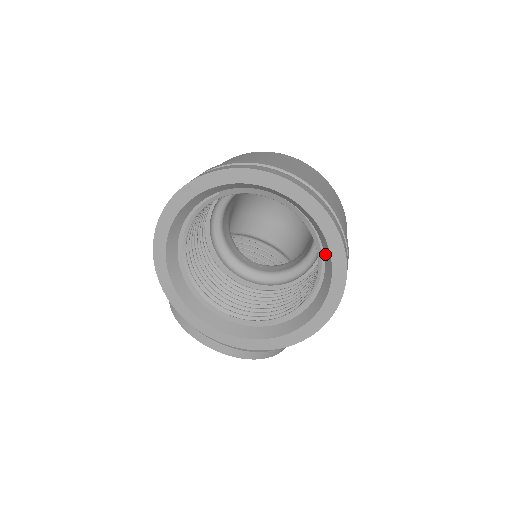
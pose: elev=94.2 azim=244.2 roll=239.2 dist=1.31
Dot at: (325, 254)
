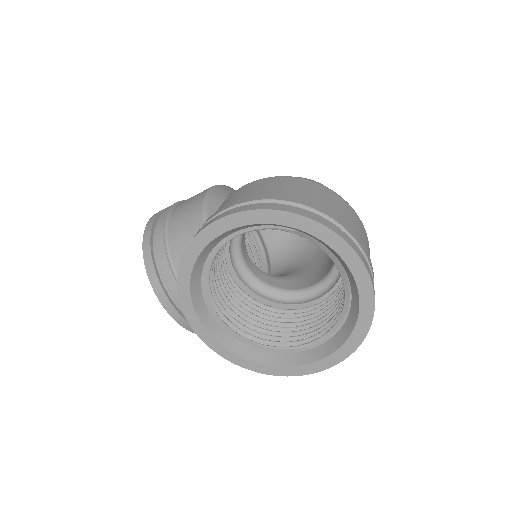
Dot at: (342, 330)
